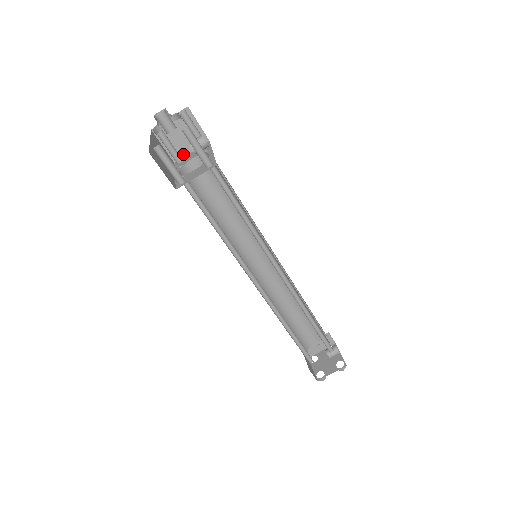
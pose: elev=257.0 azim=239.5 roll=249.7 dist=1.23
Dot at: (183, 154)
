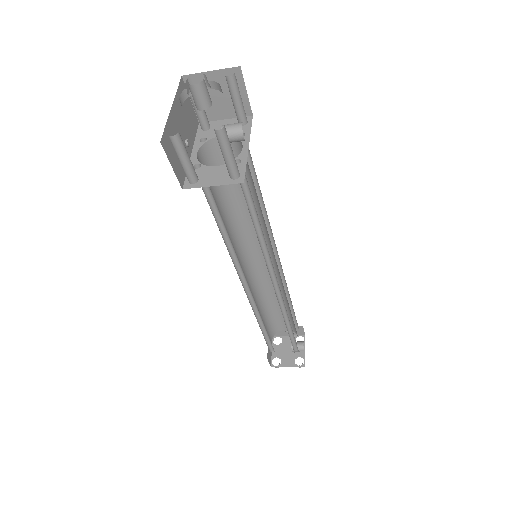
Dot at: (214, 117)
